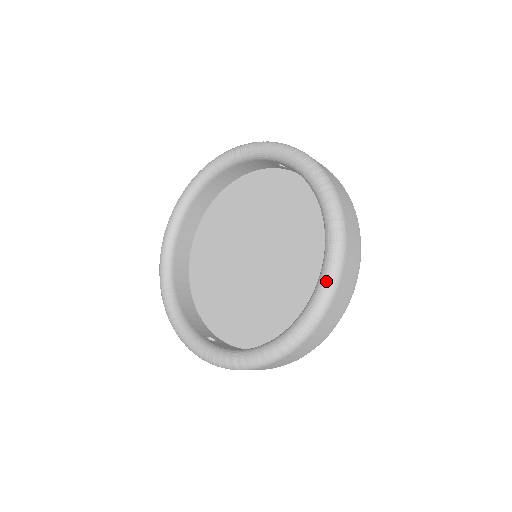
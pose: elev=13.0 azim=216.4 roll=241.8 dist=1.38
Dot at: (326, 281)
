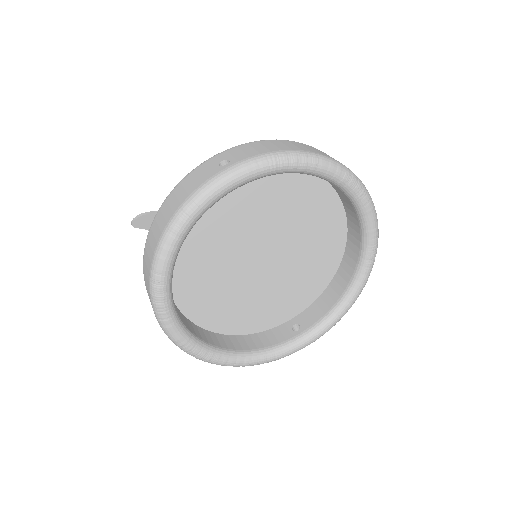
Dot at: (372, 211)
